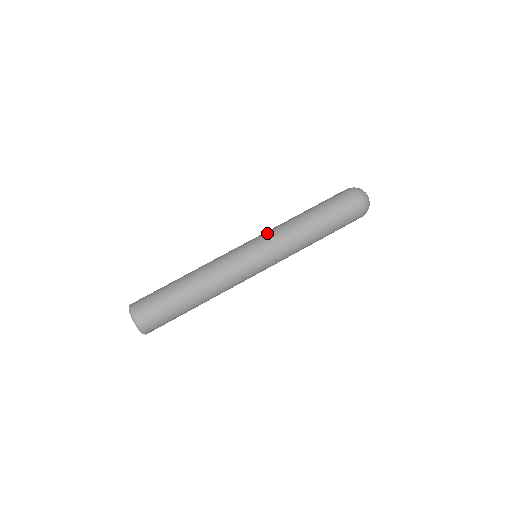
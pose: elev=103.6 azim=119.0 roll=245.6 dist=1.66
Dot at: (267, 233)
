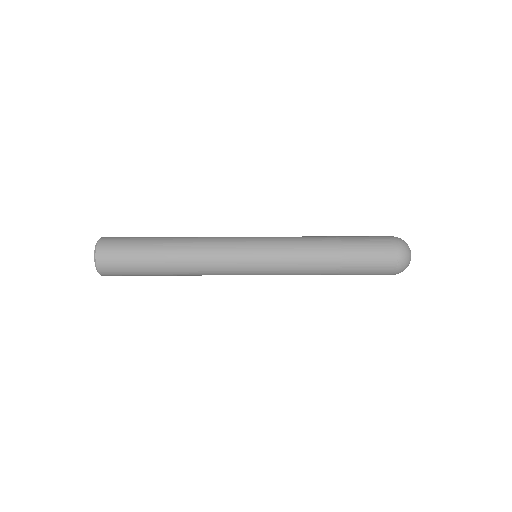
Dot at: (280, 256)
